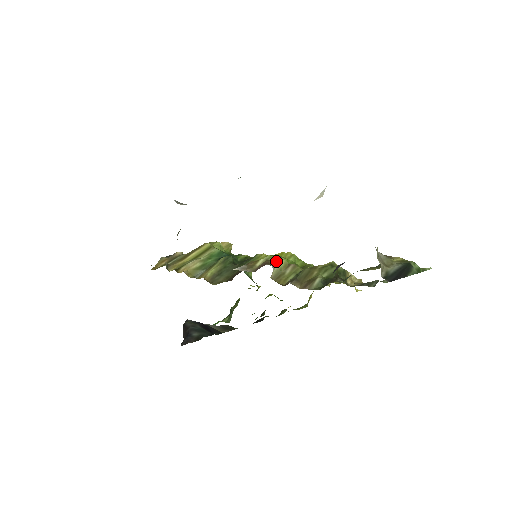
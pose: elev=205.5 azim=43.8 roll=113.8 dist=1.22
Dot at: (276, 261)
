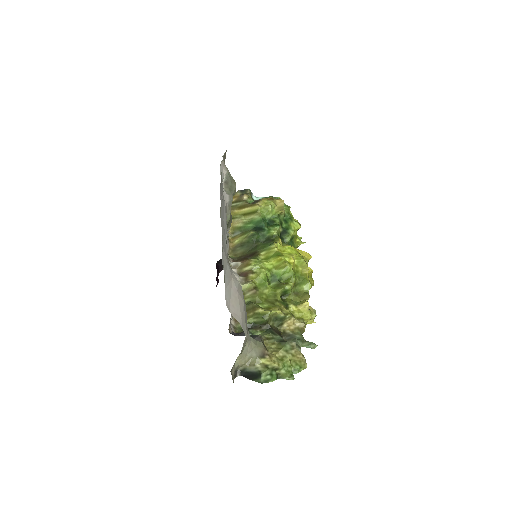
Dot at: (253, 277)
